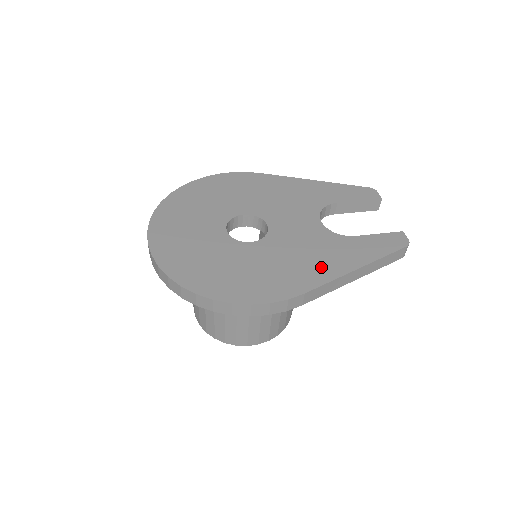
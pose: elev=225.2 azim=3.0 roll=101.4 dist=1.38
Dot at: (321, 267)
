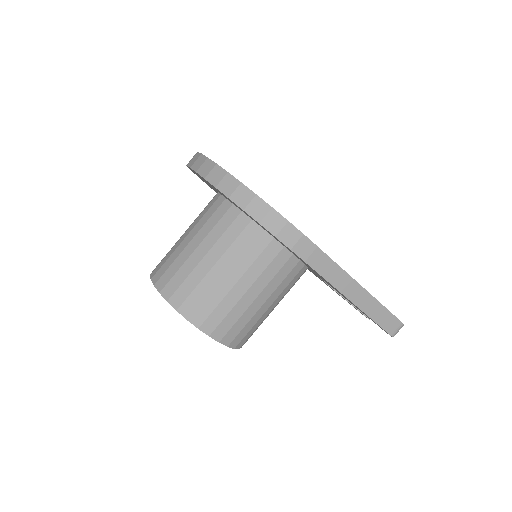
Dot at: occluded
